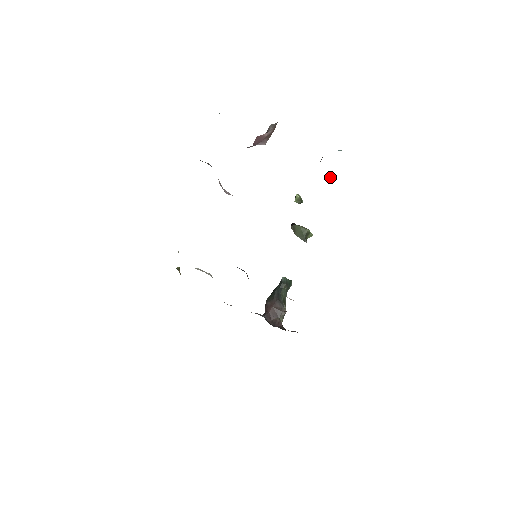
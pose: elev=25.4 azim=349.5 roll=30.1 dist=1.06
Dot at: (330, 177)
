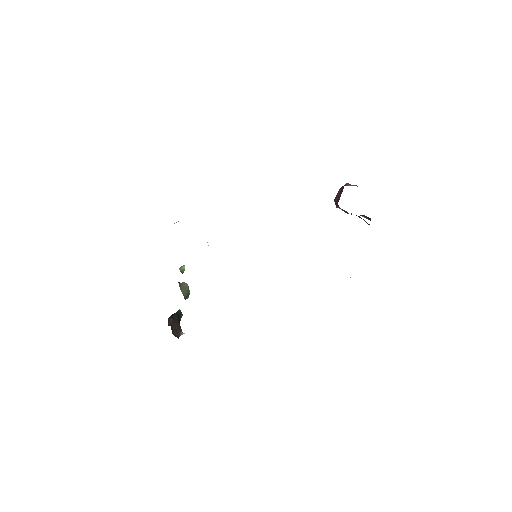
Dot at: occluded
